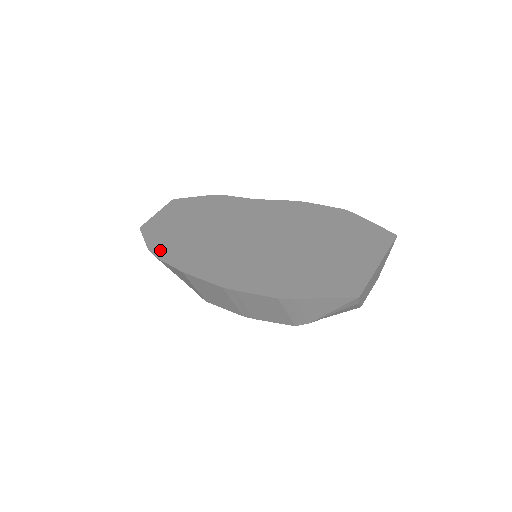
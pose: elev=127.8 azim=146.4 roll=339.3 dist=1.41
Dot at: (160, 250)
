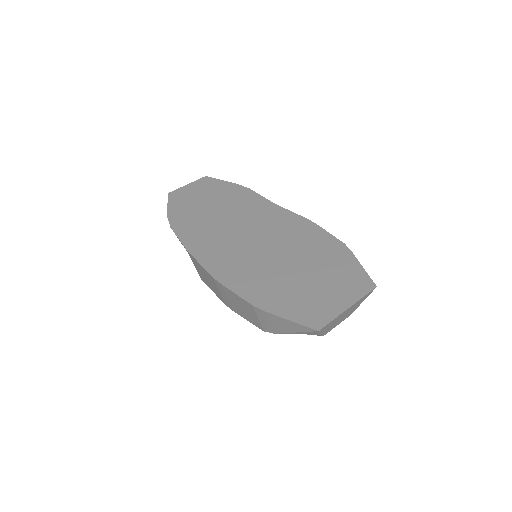
Dot at: (177, 222)
